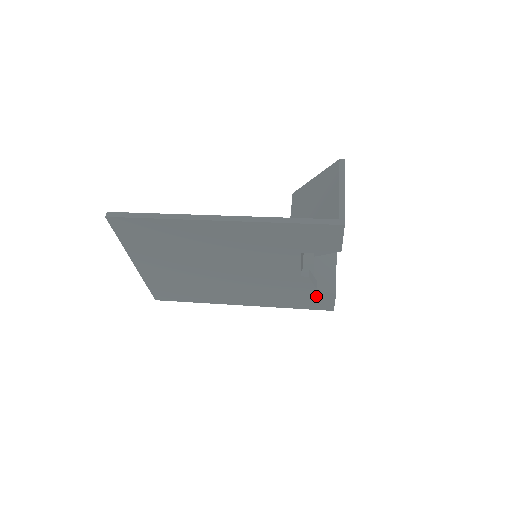
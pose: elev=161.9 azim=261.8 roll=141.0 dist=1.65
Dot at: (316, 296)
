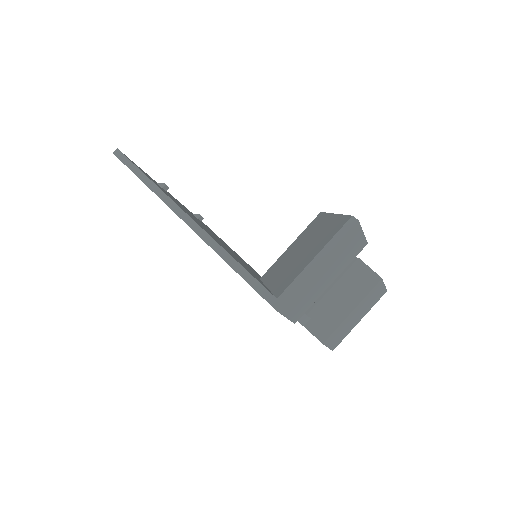
Dot at: occluded
